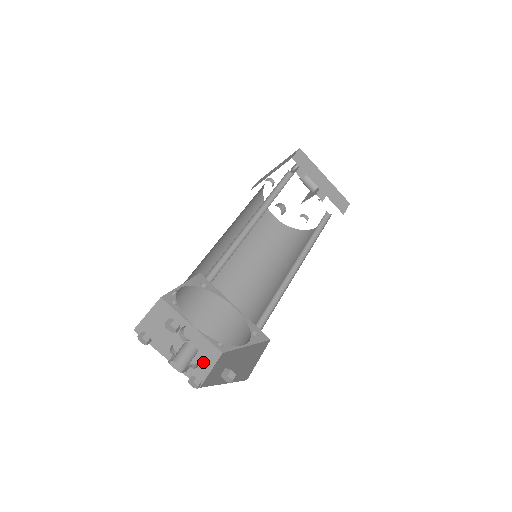
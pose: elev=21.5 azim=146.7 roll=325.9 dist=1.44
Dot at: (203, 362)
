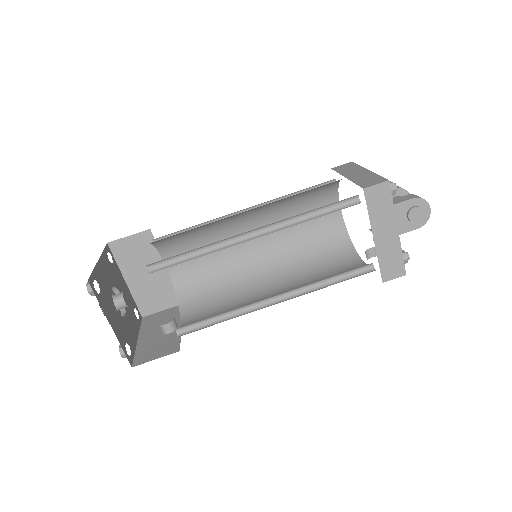
Dot at: (158, 351)
